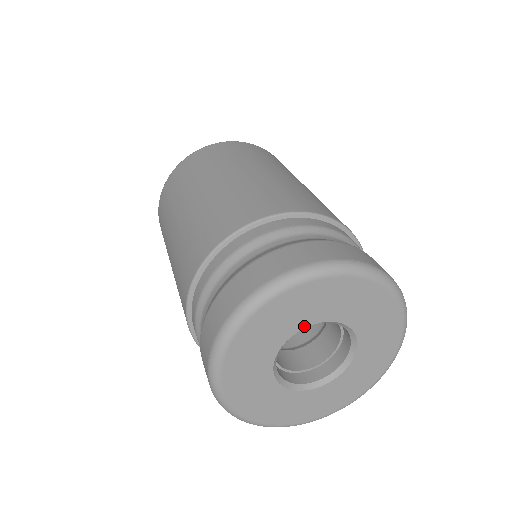
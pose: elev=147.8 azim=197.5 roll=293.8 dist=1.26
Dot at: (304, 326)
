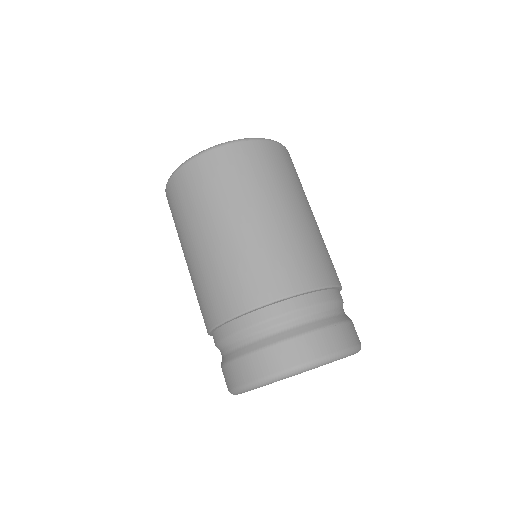
Dot at: occluded
